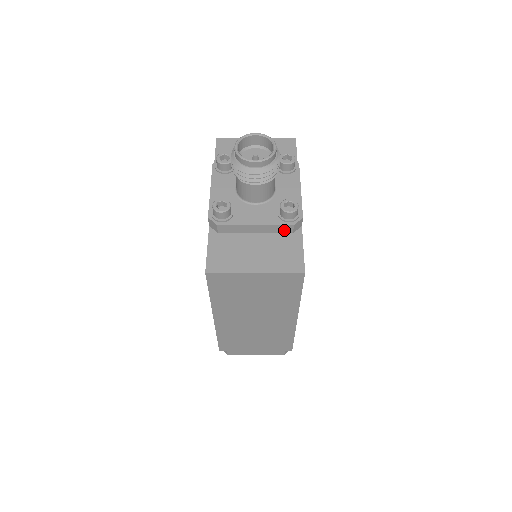
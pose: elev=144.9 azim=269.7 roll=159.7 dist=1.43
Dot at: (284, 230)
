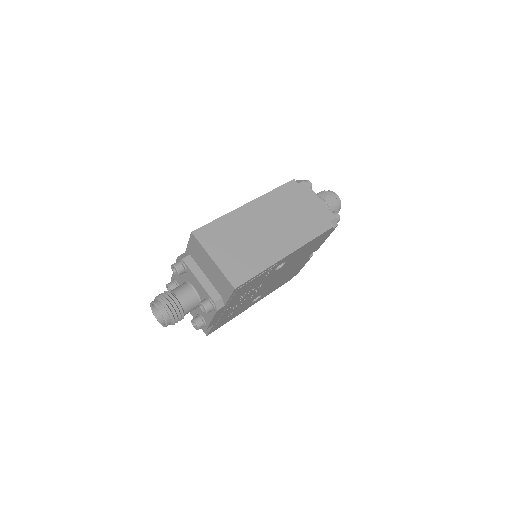
Dot at: occluded
